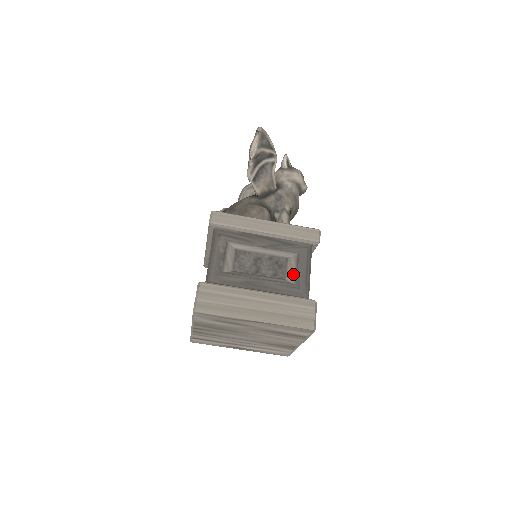
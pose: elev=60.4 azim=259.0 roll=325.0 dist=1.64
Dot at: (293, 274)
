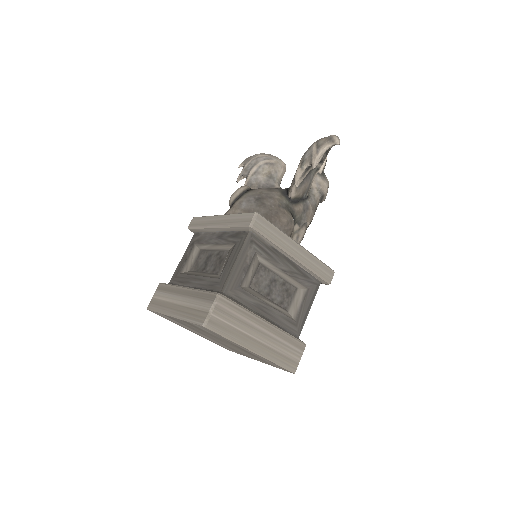
Dot at: (296, 308)
